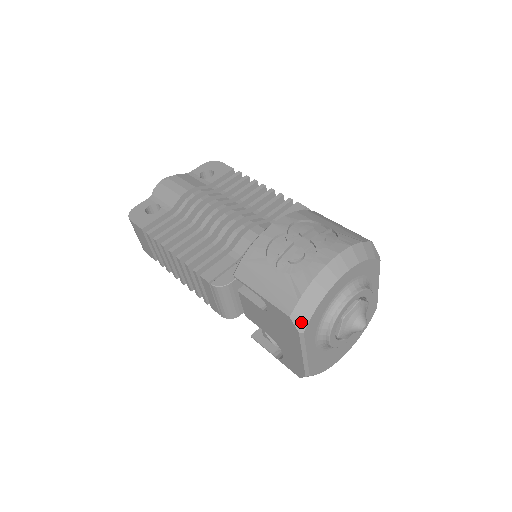
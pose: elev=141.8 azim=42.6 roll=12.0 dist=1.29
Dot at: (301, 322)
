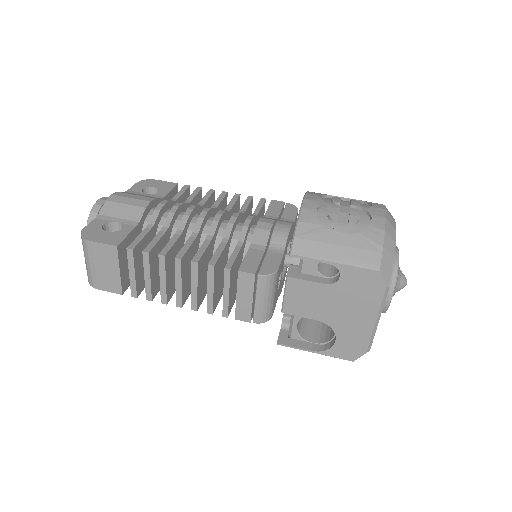
Dot at: (387, 275)
